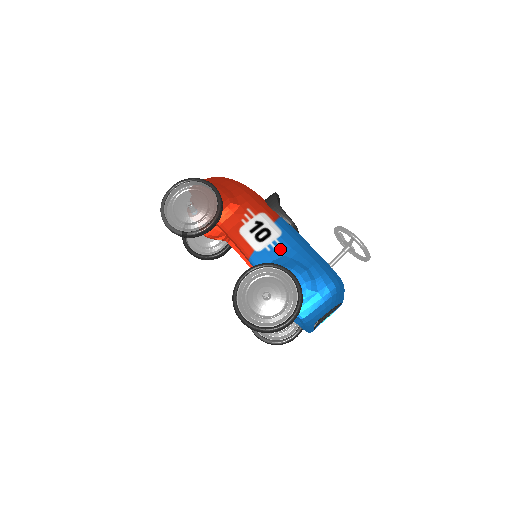
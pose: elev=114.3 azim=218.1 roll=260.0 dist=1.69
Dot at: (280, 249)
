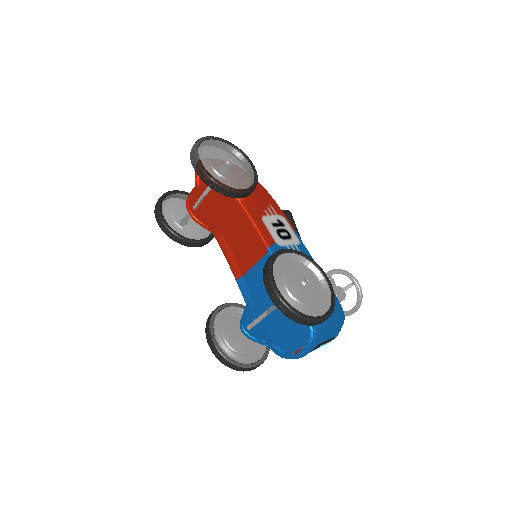
Dot at: occluded
